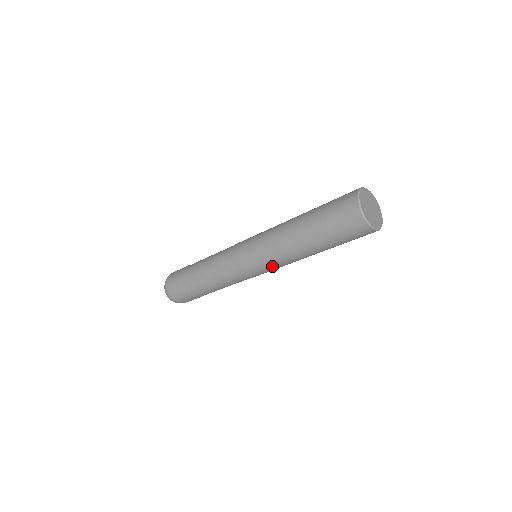
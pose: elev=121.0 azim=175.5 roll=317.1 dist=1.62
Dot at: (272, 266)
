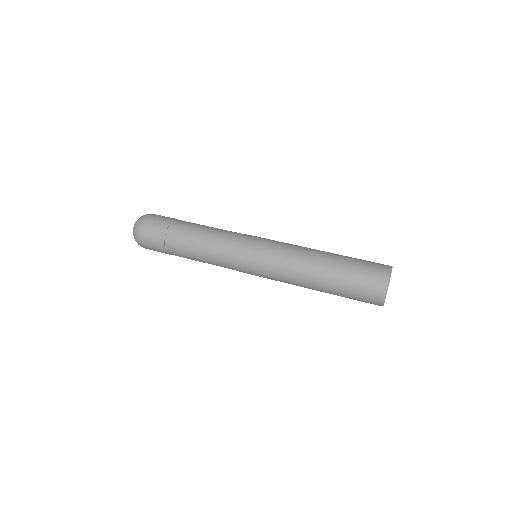
Dot at: (273, 279)
